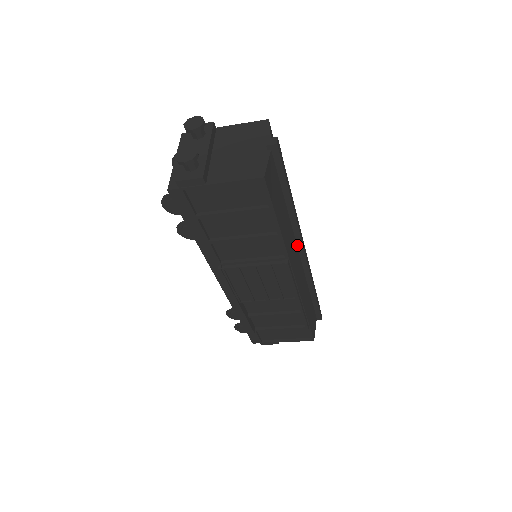
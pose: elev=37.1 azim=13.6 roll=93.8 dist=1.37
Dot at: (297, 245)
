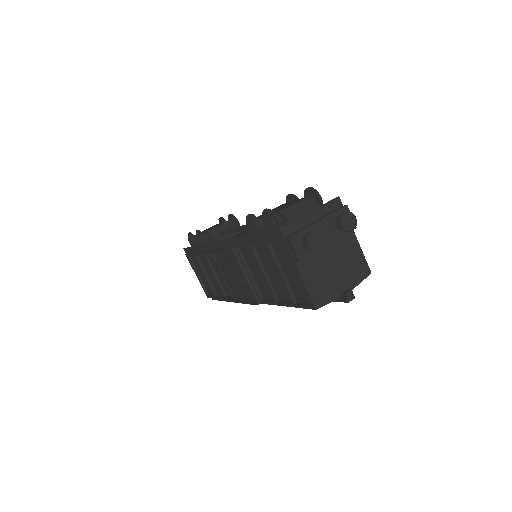
Dot at: occluded
